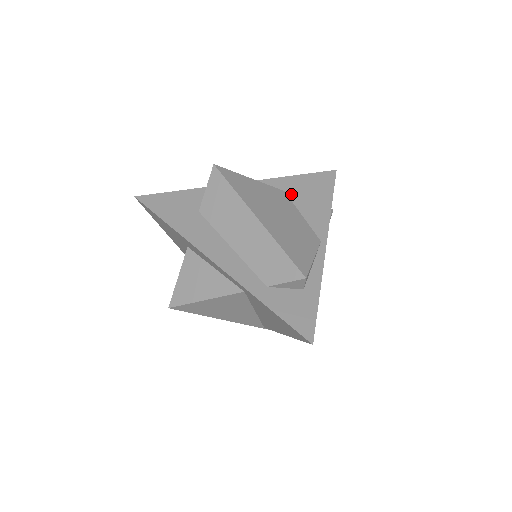
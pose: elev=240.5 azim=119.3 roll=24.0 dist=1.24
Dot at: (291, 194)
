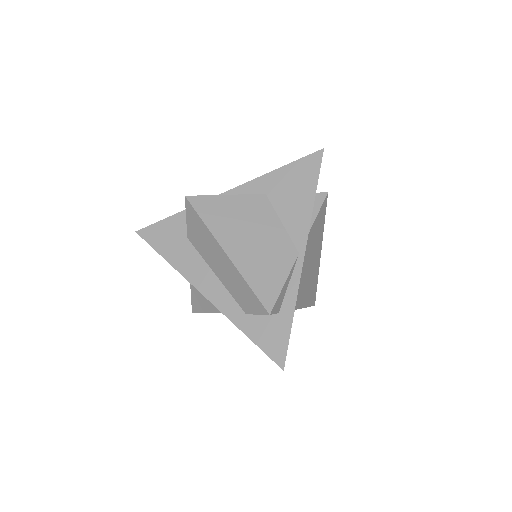
Dot at: (272, 197)
